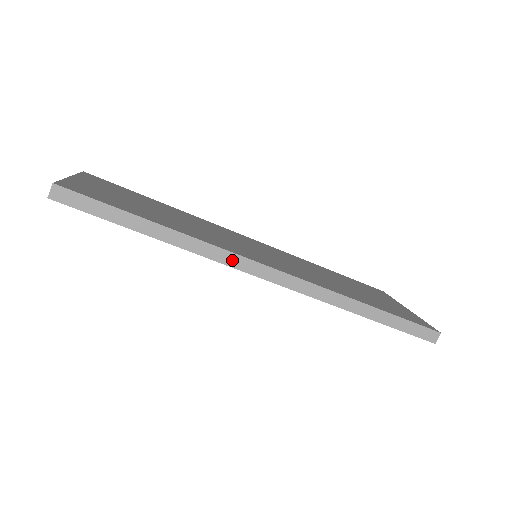
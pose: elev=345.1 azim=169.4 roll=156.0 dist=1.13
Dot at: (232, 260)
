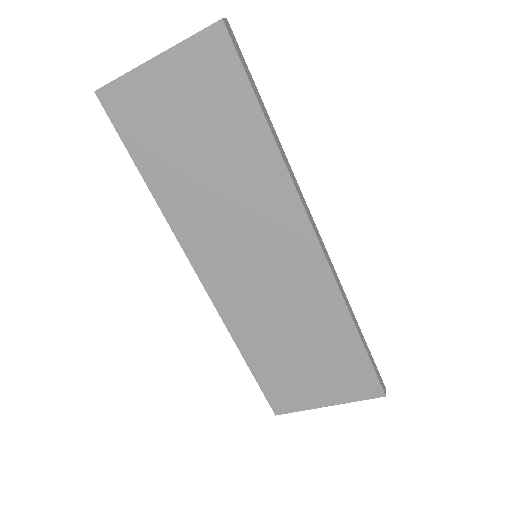
Dot at: (303, 200)
